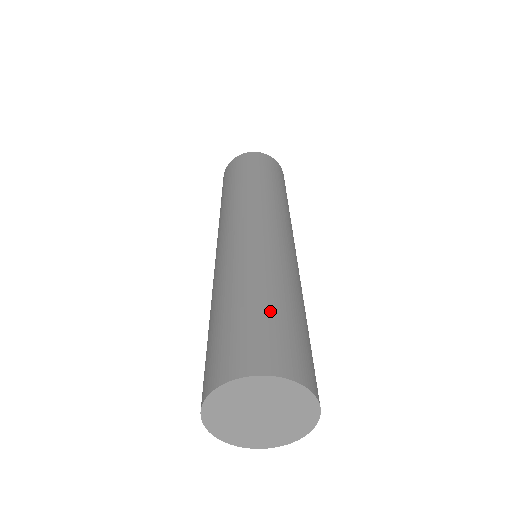
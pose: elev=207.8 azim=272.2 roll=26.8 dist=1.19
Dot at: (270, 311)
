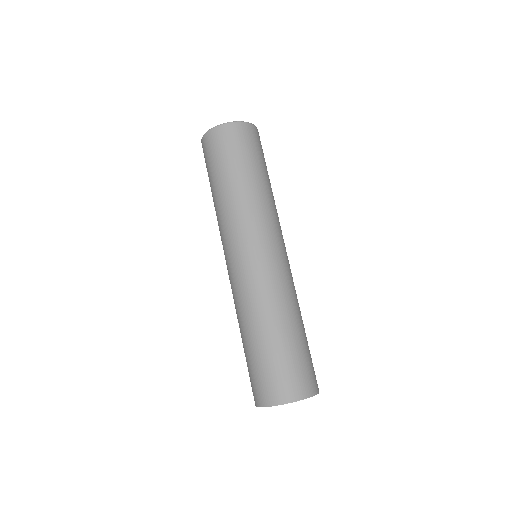
Dot at: (257, 356)
